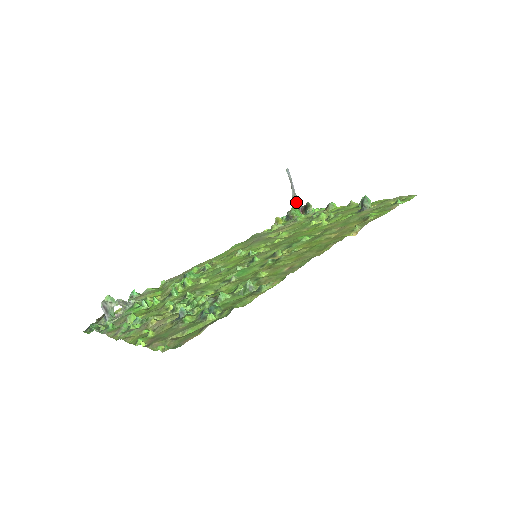
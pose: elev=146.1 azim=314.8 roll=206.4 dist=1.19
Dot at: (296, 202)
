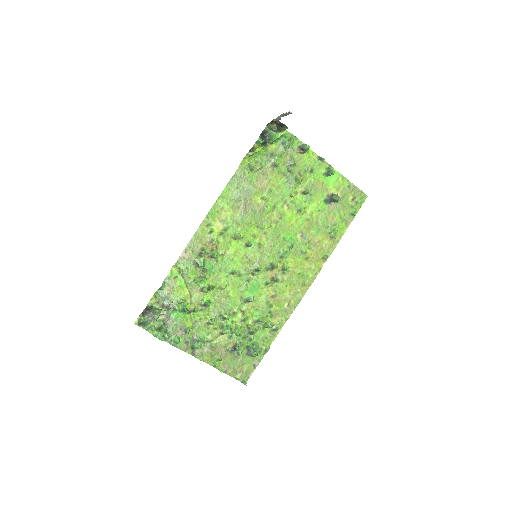
Dot at: occluded
